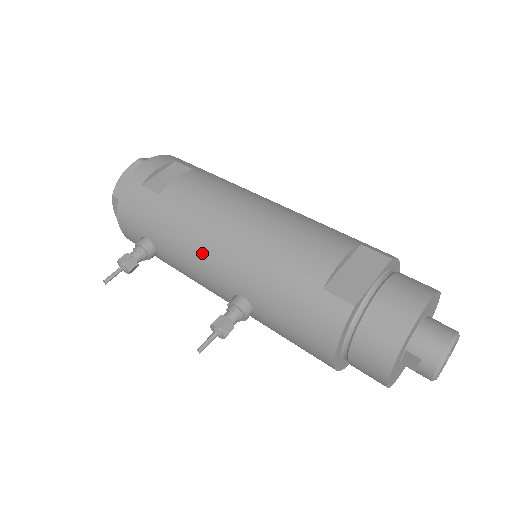
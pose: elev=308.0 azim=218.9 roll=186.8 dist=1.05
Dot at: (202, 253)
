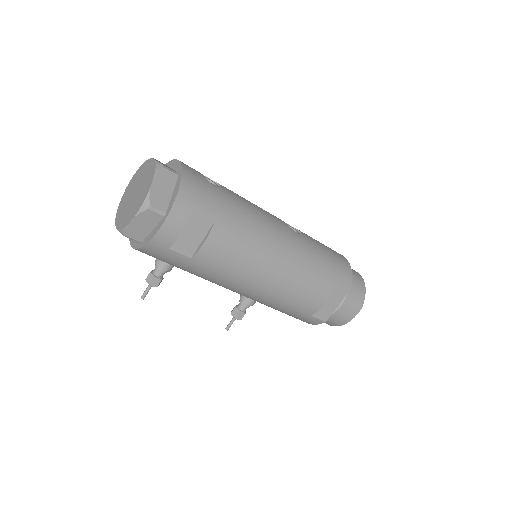
Dot at: (229, 289)
